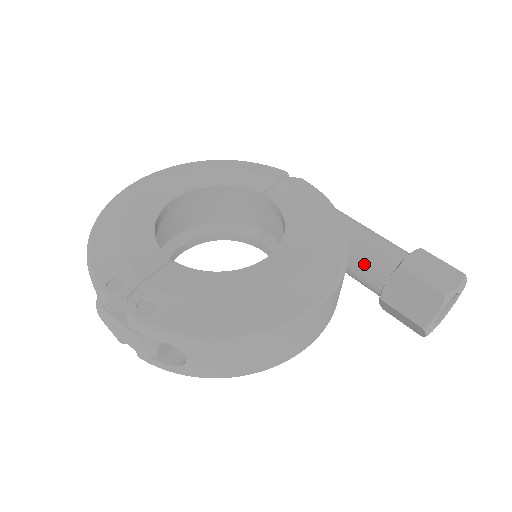
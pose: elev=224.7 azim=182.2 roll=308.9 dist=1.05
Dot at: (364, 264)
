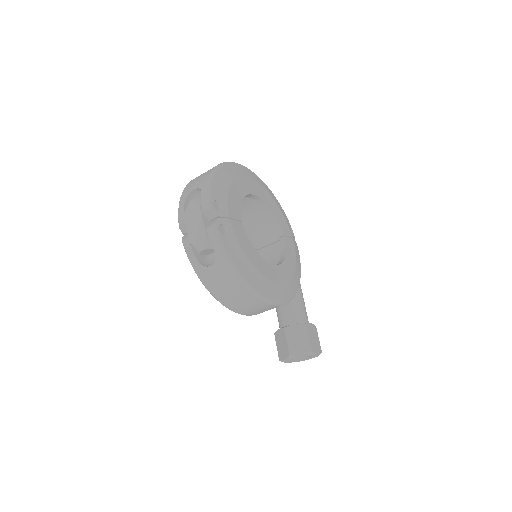
Dot at: (291, 308)
